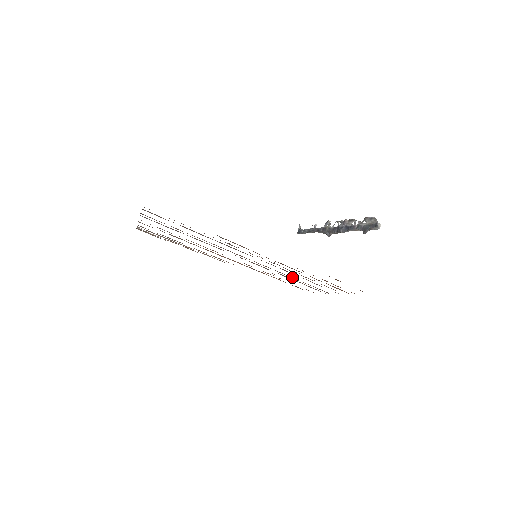
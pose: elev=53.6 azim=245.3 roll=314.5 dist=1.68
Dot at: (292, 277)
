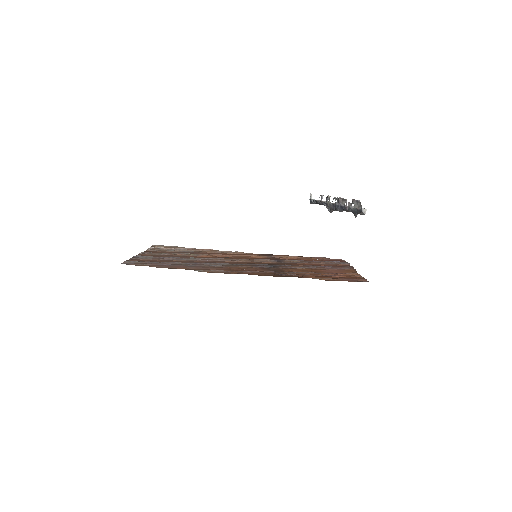
Dot at: (302, 262)
